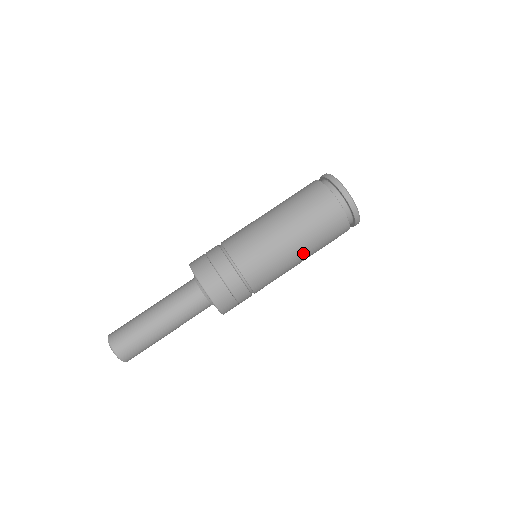
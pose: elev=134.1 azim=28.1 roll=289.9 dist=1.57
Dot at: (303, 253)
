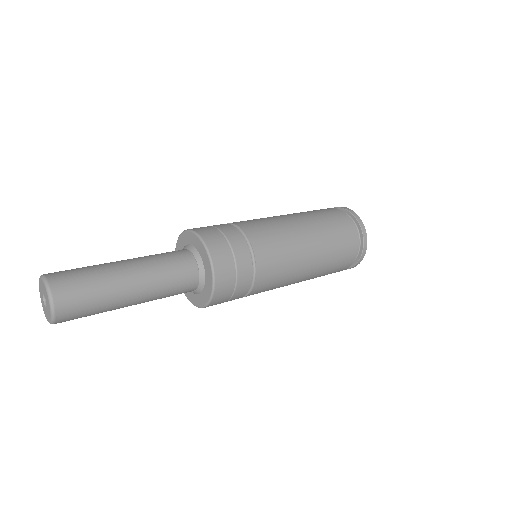
Dot at: (311, 270)
